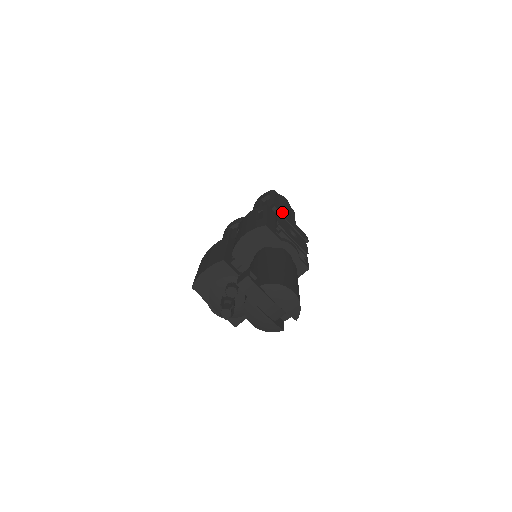
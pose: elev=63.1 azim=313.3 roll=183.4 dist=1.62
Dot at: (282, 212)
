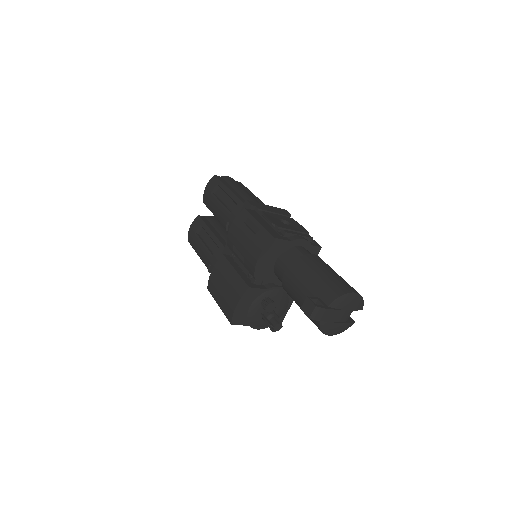
Dot at: (258, 205)
